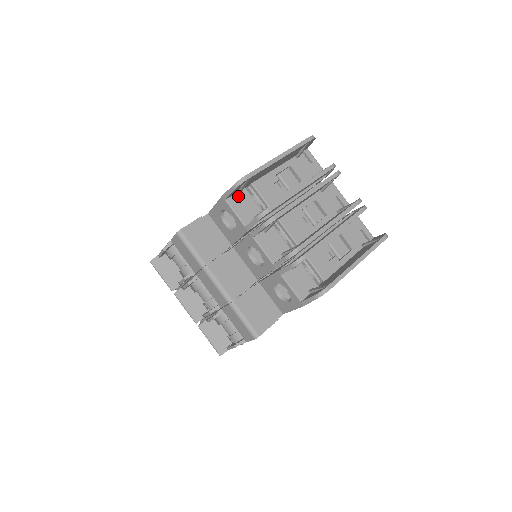
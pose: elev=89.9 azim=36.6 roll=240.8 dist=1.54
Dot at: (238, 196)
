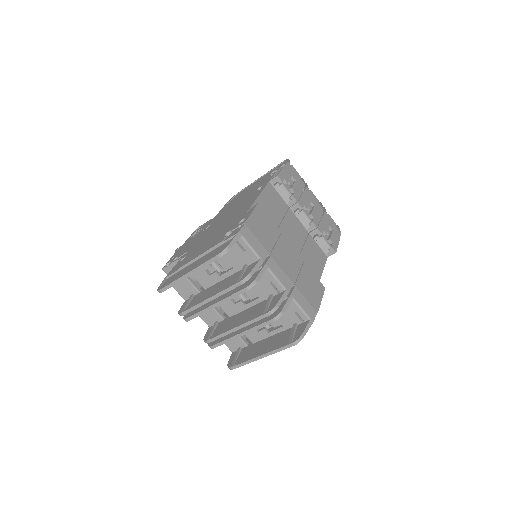
Dot at: occluded
